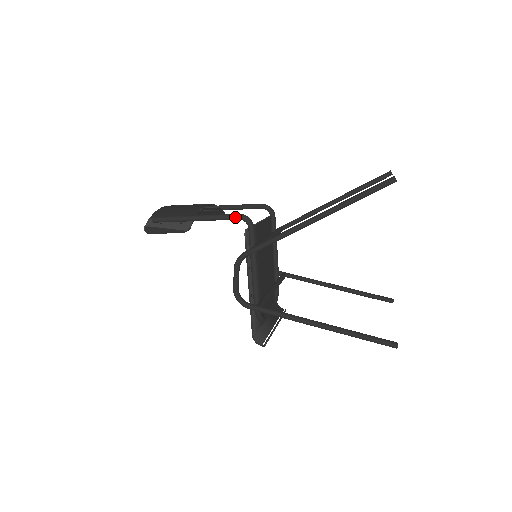
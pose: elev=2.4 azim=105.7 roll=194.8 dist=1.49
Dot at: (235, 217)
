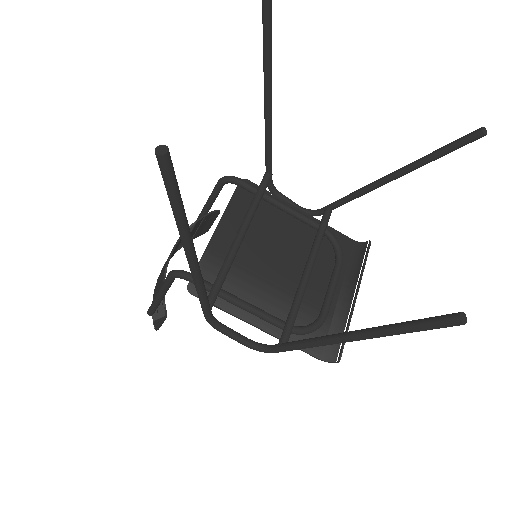
Dot at: (169, 281)
